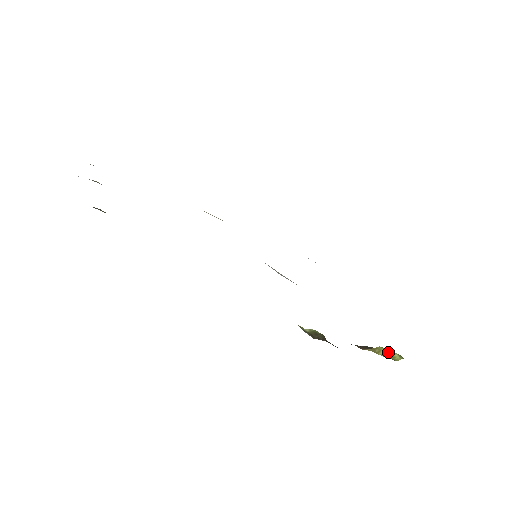
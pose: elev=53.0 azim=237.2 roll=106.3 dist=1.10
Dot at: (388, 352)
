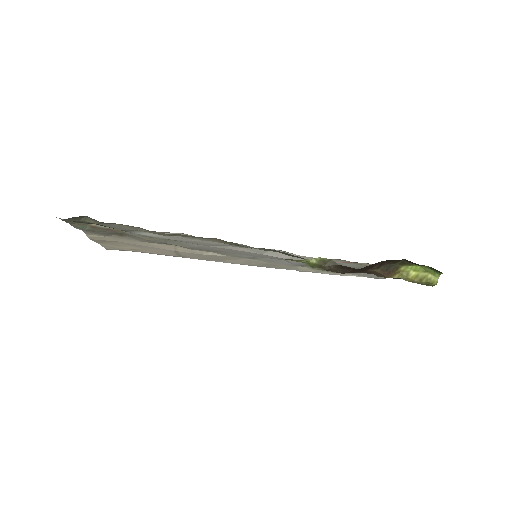
Dot at: (417, 273)
